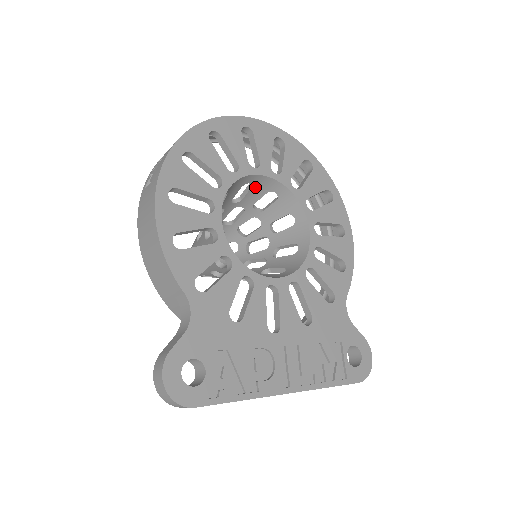
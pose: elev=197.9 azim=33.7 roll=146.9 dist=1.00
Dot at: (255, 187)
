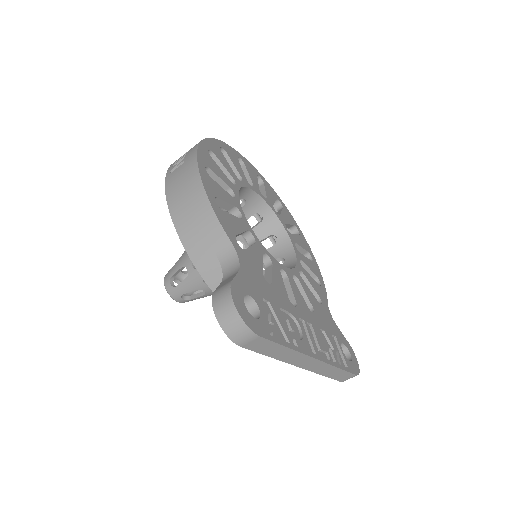
Dot at: (246, 206)
